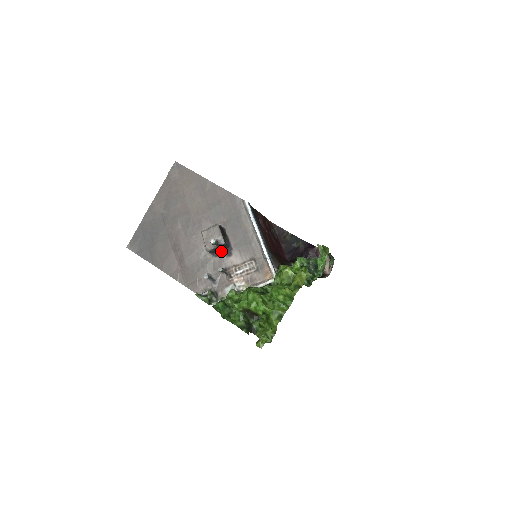
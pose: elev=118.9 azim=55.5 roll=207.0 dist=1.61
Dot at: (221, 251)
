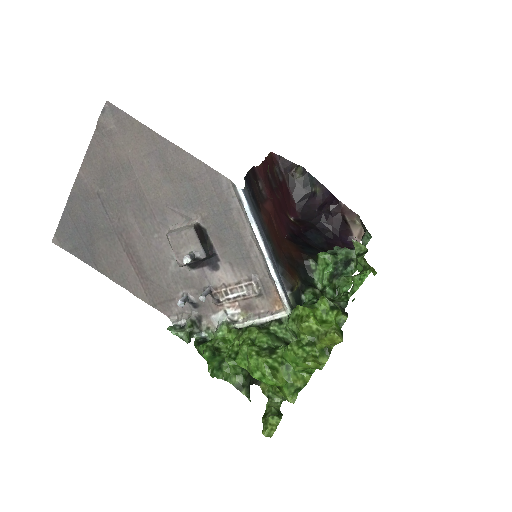
Dot at: (201, 261)
